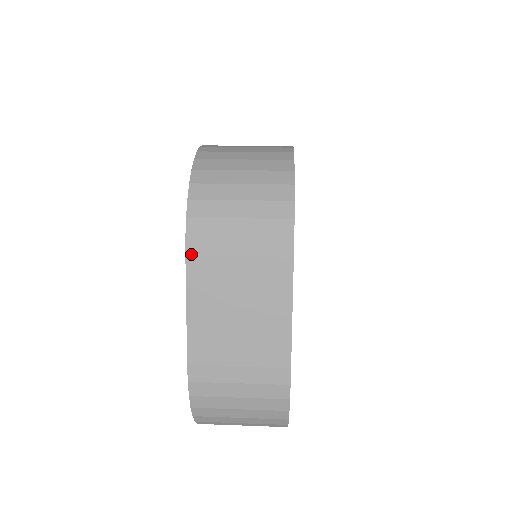
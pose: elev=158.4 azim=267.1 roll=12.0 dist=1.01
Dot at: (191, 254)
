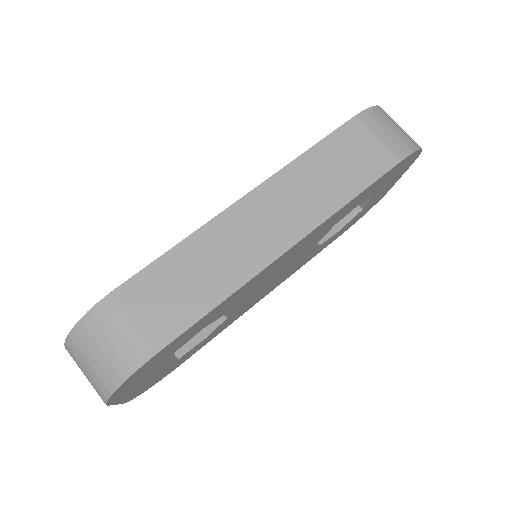
Dot at: occluded
